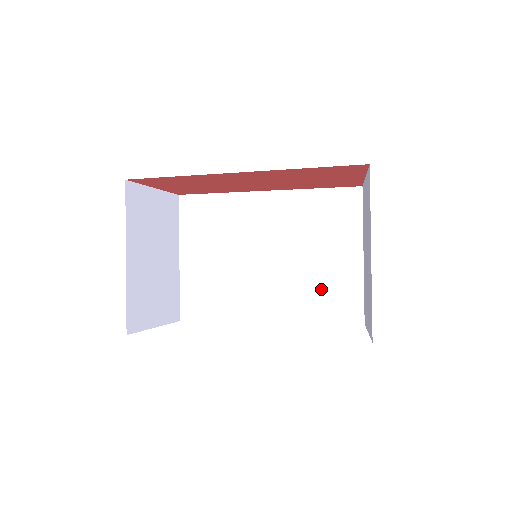
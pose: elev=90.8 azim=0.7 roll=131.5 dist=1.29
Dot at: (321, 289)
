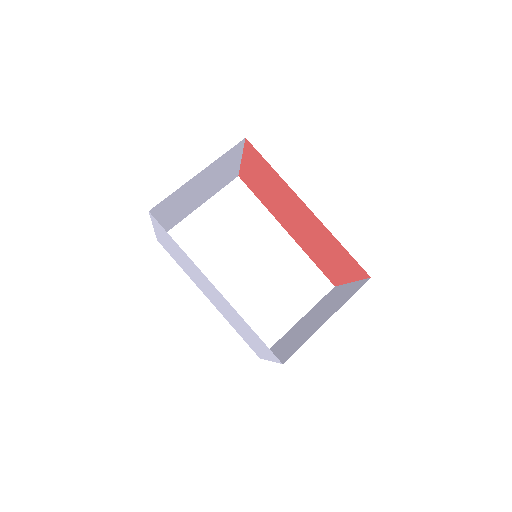
Dot at: (258, 314)
